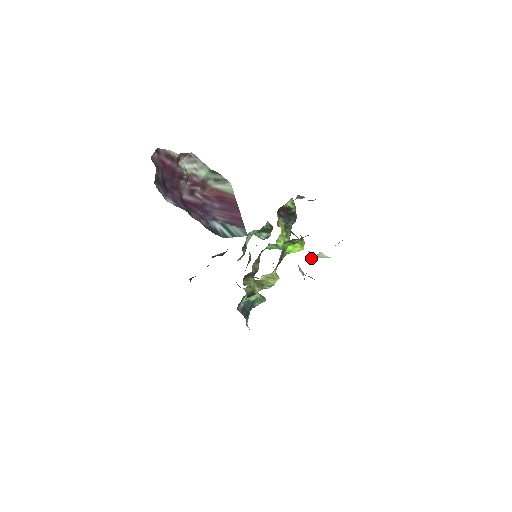
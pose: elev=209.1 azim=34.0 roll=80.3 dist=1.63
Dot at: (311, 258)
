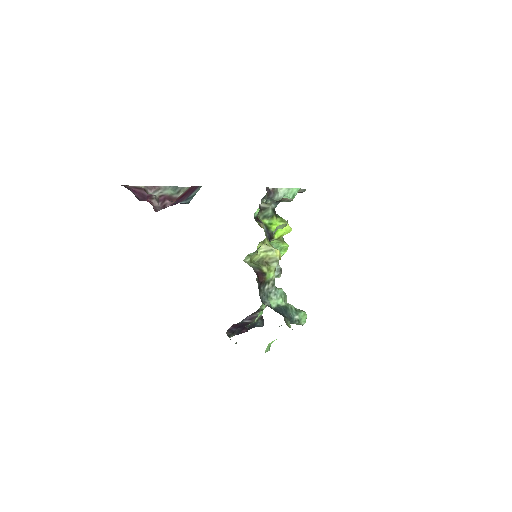
Dot at: (271, 191)
